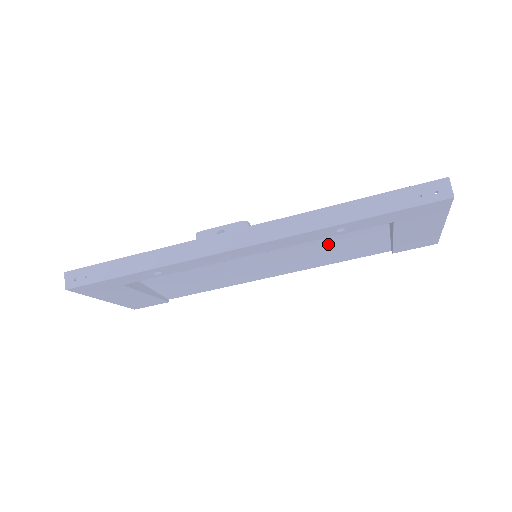
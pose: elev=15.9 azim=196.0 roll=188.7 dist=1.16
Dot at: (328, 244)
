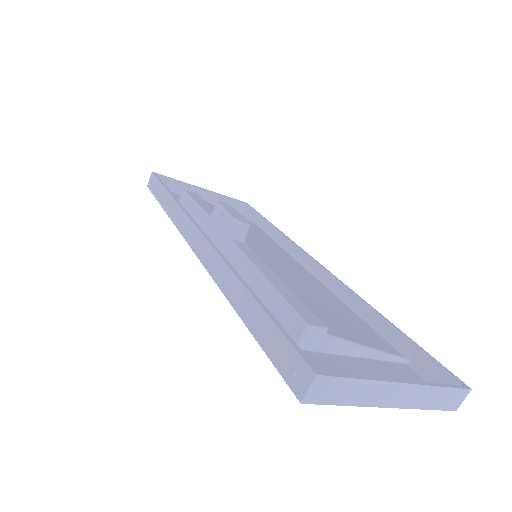
Dot at: occluded
